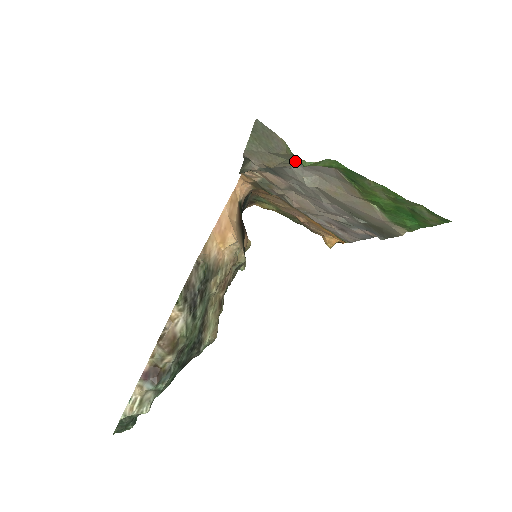
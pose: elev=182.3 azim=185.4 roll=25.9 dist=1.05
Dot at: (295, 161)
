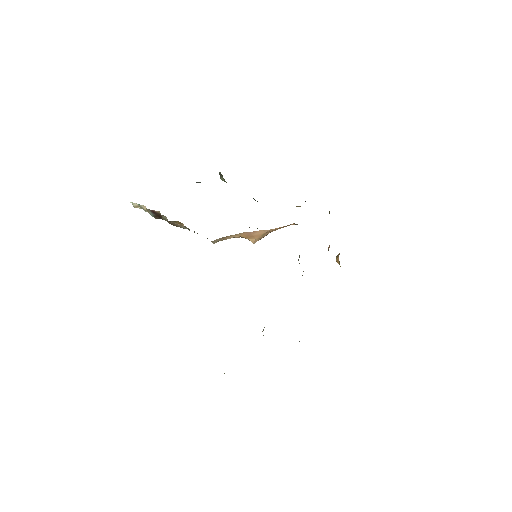
Dot at: occluded
